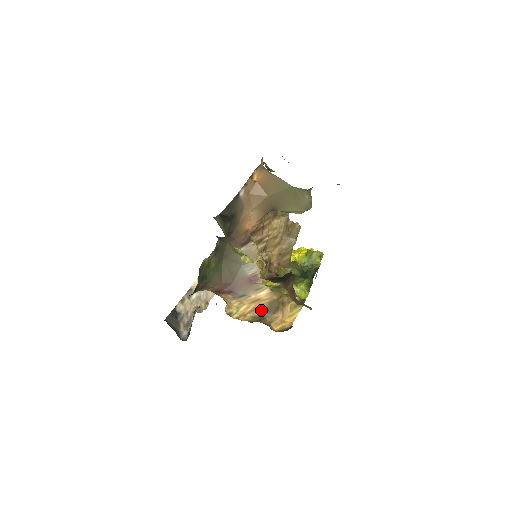
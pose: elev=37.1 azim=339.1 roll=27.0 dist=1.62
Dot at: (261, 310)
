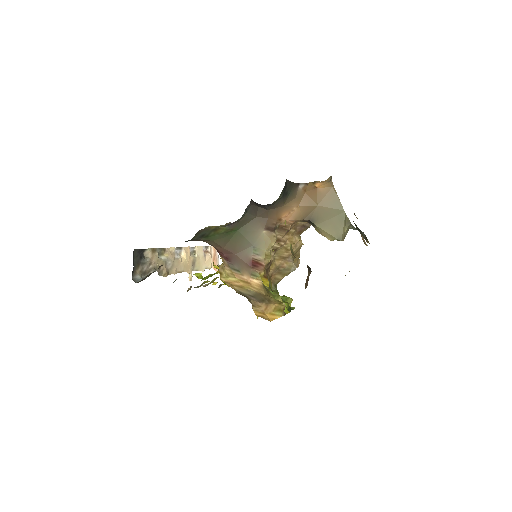
Dot at: (248, 292)
